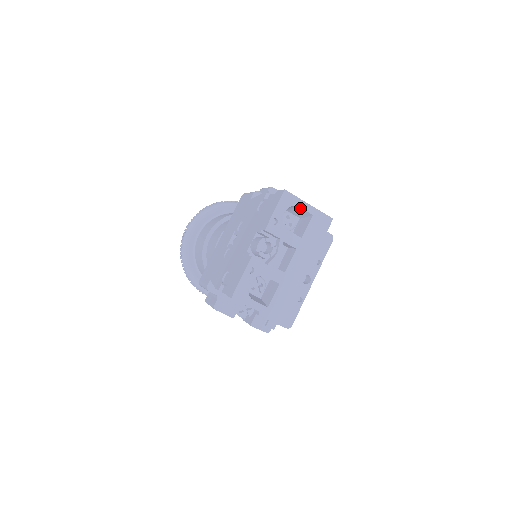
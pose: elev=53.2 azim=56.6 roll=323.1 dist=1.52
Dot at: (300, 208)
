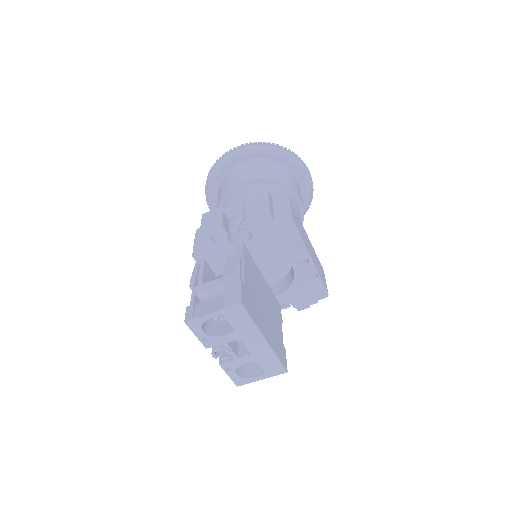
Dot at: (210, 318)
